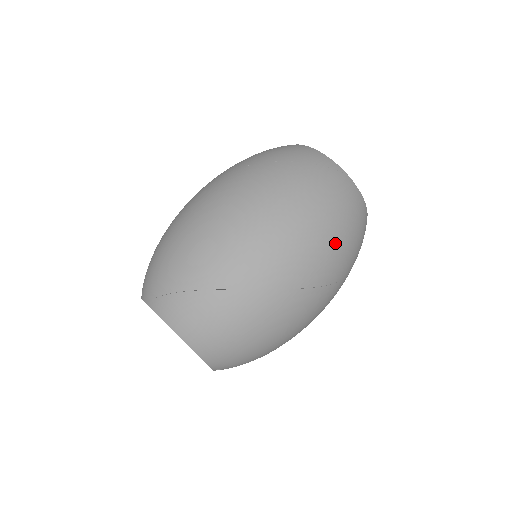
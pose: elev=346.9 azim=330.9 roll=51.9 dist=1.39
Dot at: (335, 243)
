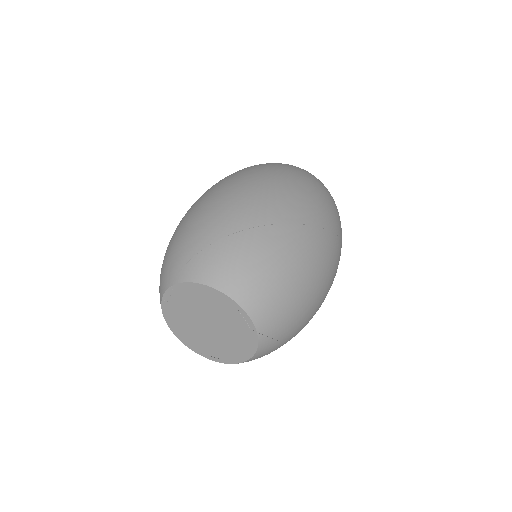
Dot at: (321, 198)
